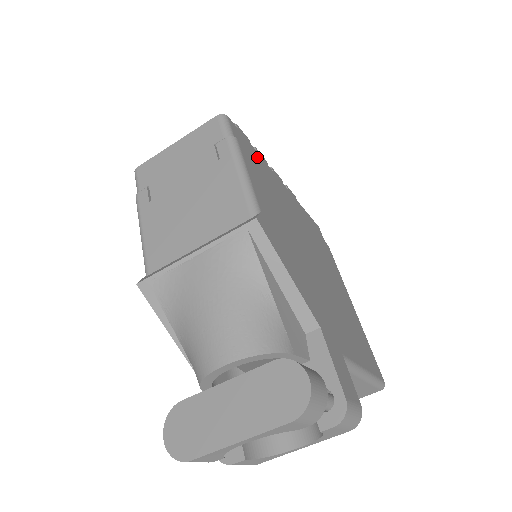
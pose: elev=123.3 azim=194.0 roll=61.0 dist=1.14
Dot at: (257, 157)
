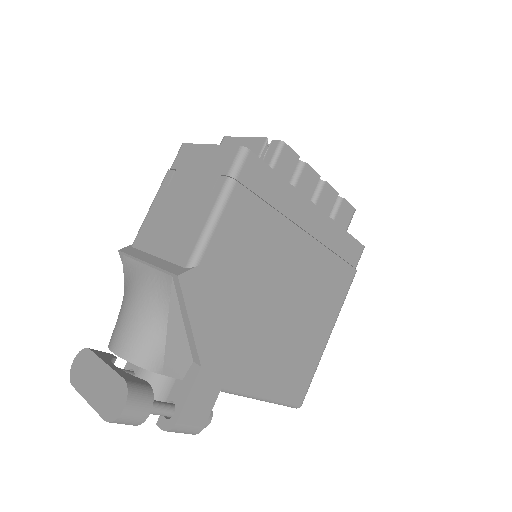
Dot at: (277, 188)
